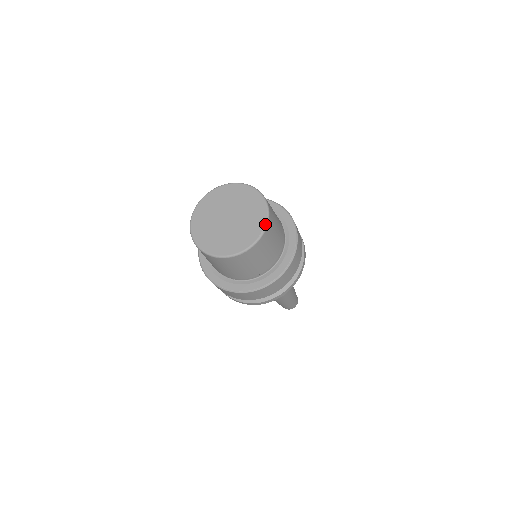
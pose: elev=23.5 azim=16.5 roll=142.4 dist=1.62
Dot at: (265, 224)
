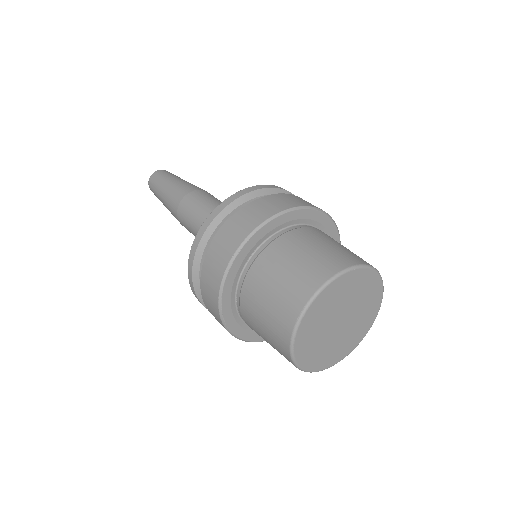
Dot at: occluded
